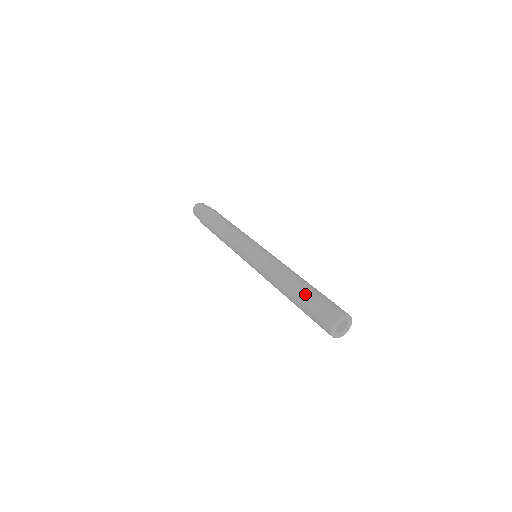
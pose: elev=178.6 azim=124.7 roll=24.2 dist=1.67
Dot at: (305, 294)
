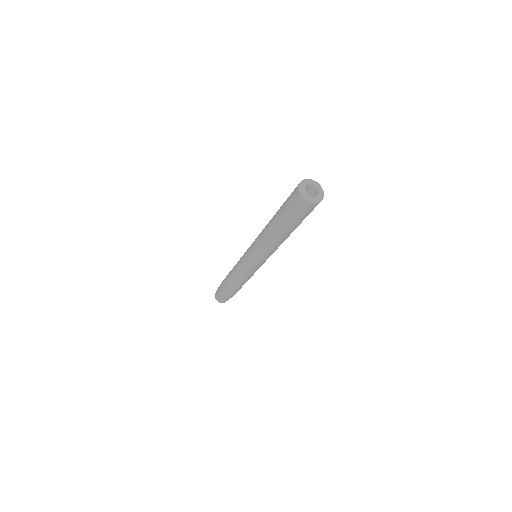
Dot at: occluded
